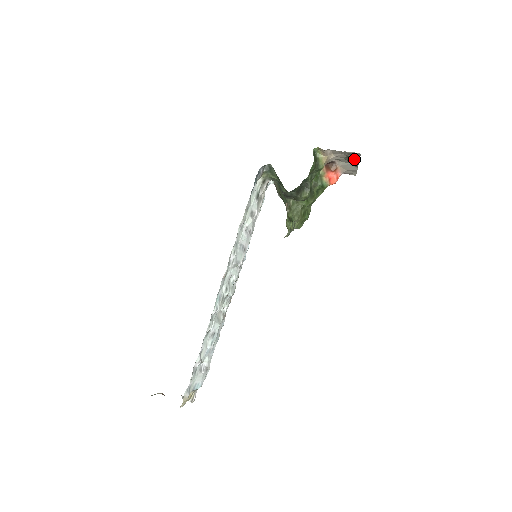
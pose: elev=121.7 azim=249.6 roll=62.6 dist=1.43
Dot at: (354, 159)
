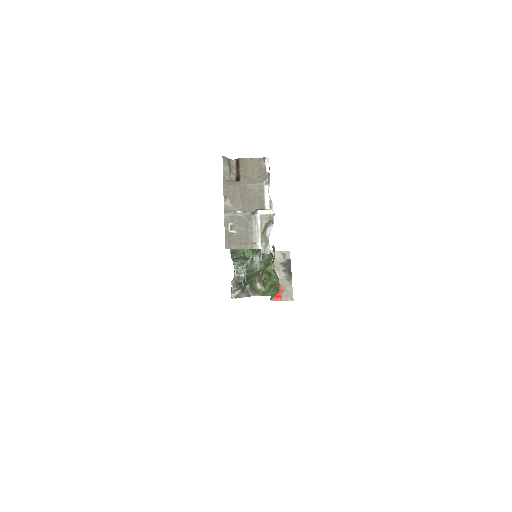
Dot at: (287, 266)
